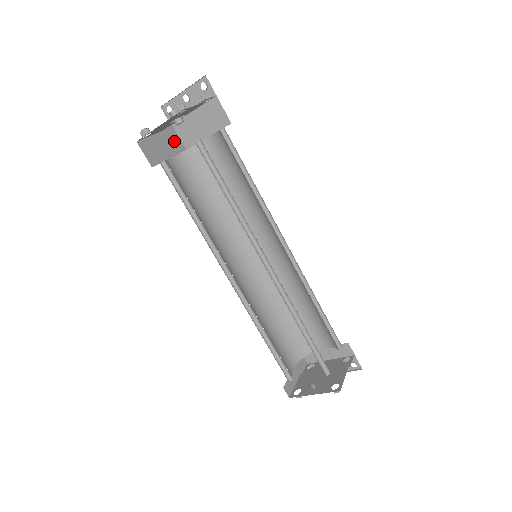
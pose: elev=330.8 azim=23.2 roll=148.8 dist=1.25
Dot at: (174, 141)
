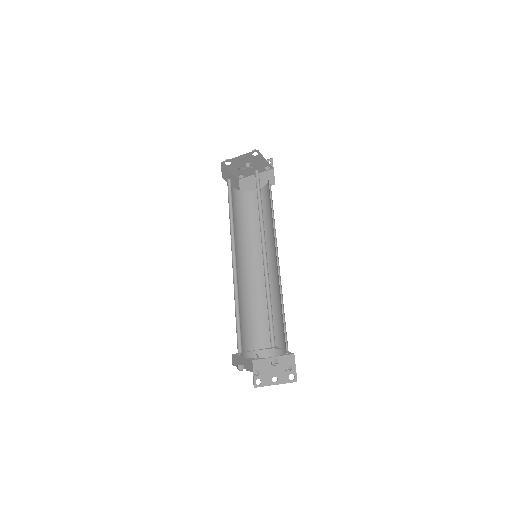
Dot at: occluded
